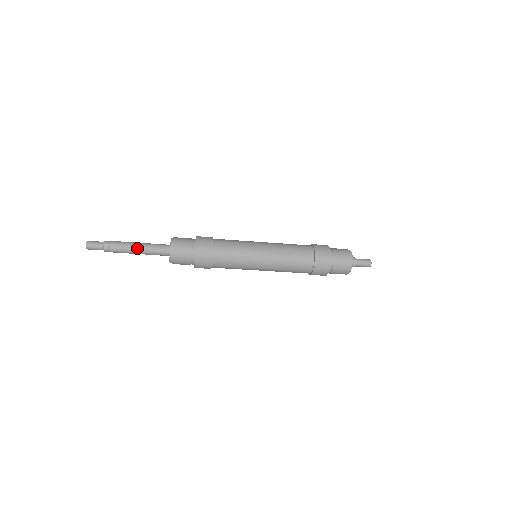
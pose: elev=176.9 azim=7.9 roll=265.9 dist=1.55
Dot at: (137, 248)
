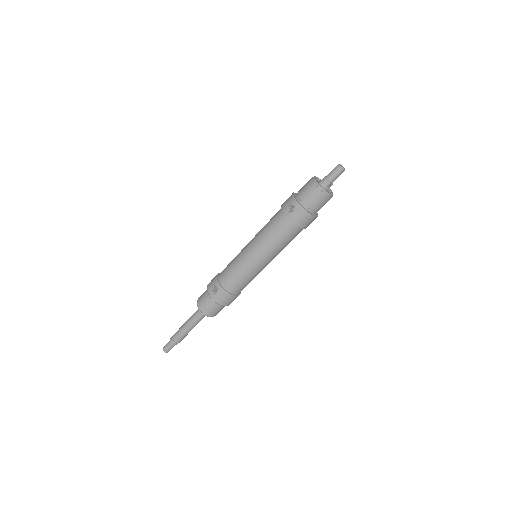
Dot at: occluded
